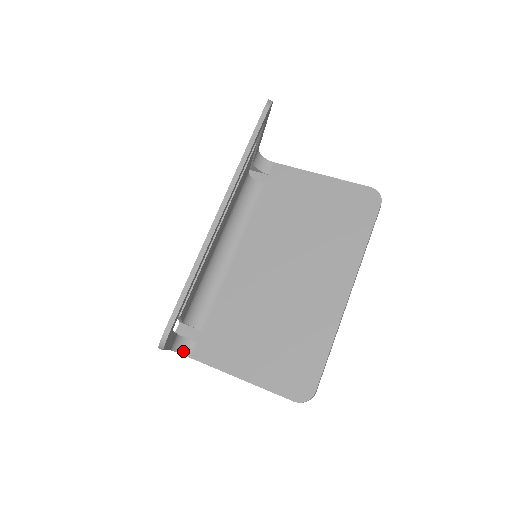
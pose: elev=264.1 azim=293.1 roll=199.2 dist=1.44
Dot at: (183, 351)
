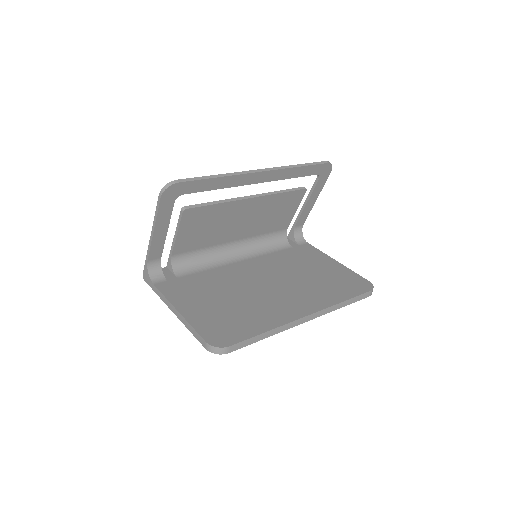
Dot at: (153, 277)
